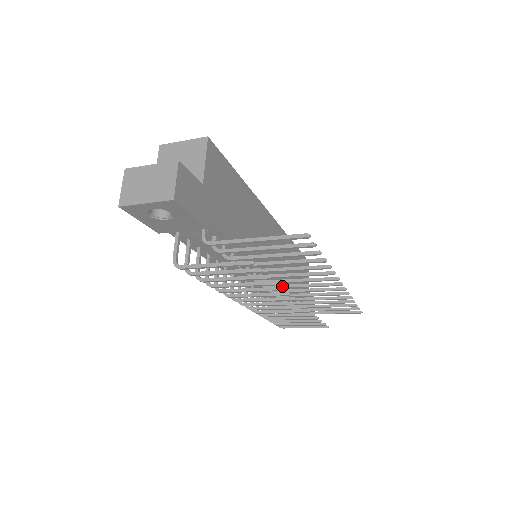
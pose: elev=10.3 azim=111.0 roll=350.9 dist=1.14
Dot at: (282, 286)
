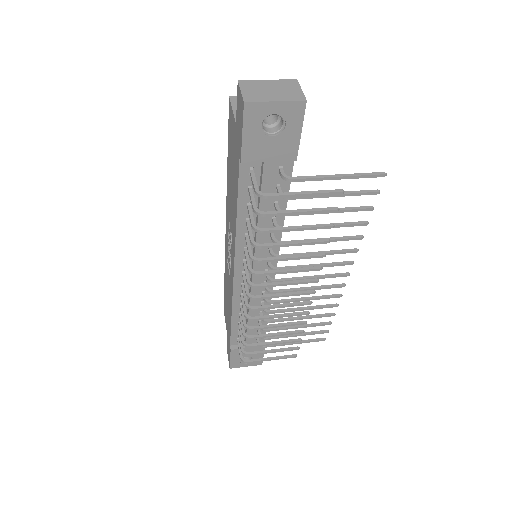
Dot at: (292, 278)
